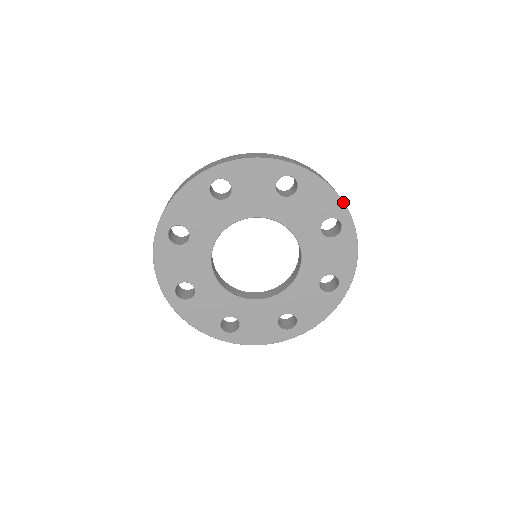
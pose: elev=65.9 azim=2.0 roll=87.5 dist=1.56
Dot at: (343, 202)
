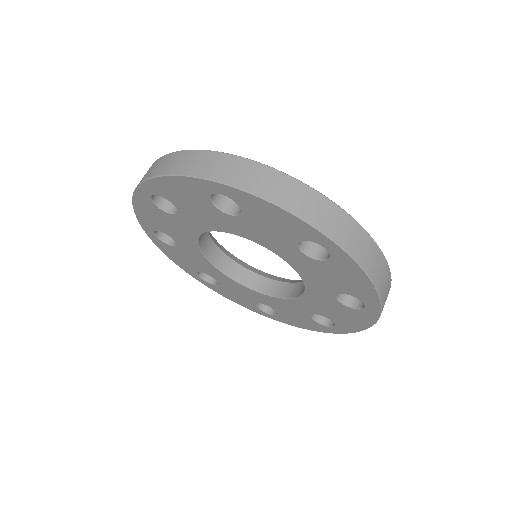
Dot at: (379, 299)
